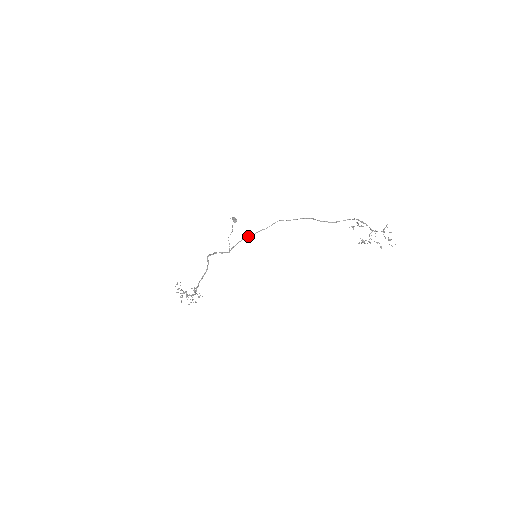
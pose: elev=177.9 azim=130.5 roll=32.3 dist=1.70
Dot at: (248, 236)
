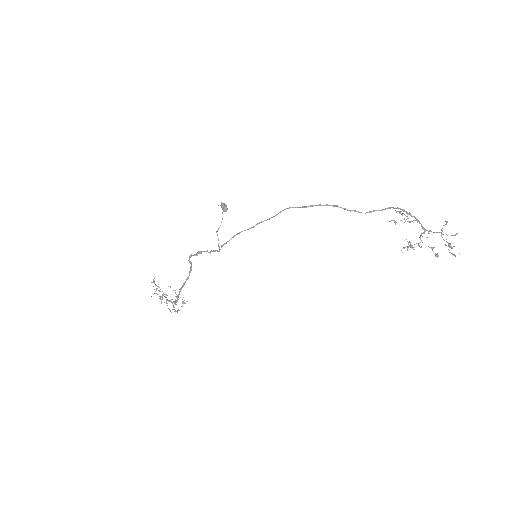
Dot at: (244, 230)
